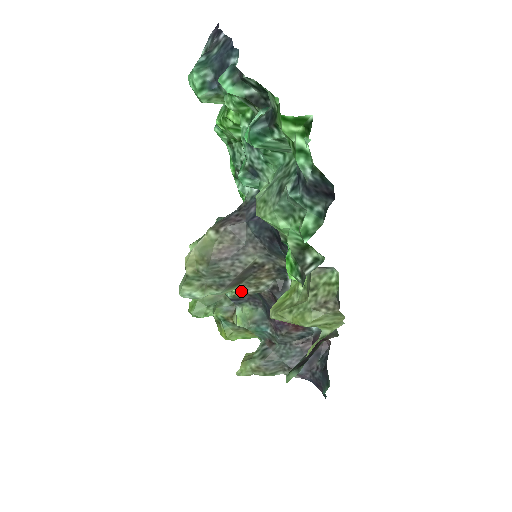
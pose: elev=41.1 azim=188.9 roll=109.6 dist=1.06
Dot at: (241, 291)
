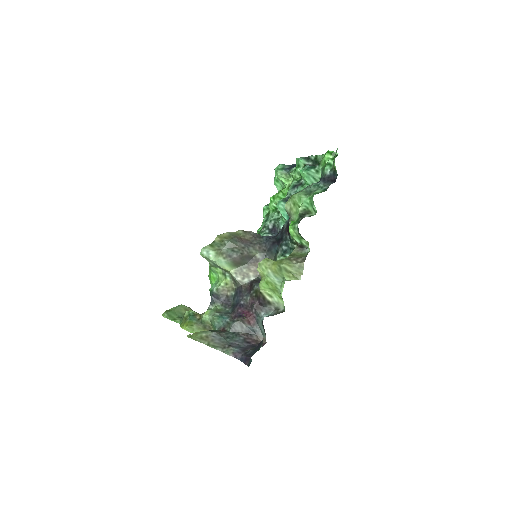
Dot at: (225, 289)
